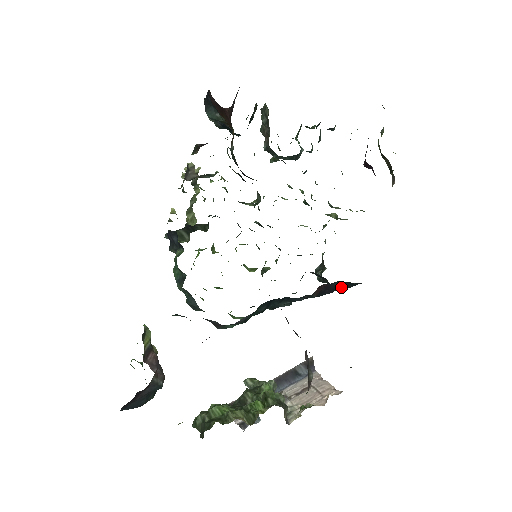
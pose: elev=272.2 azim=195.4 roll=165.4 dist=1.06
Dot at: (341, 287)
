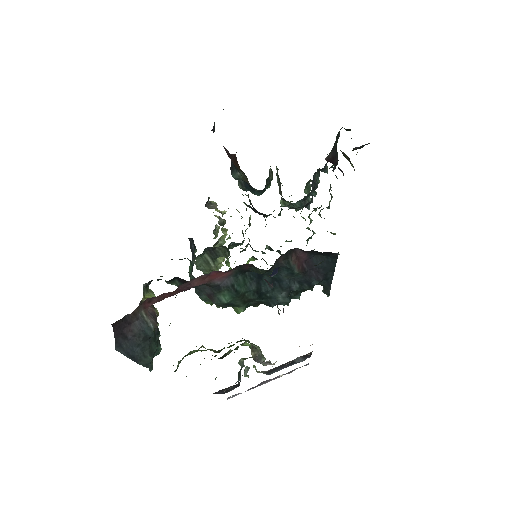
Dot at: (326, 269)
